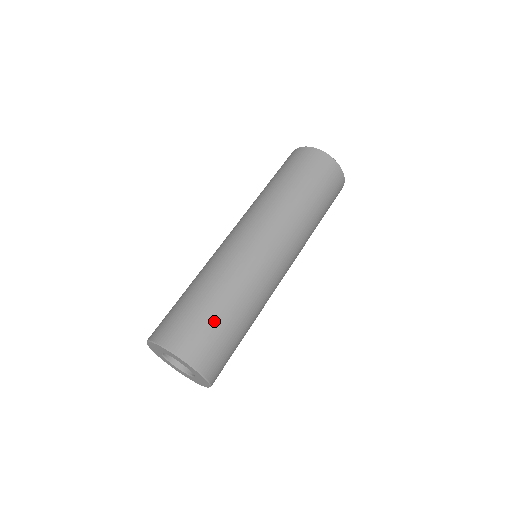
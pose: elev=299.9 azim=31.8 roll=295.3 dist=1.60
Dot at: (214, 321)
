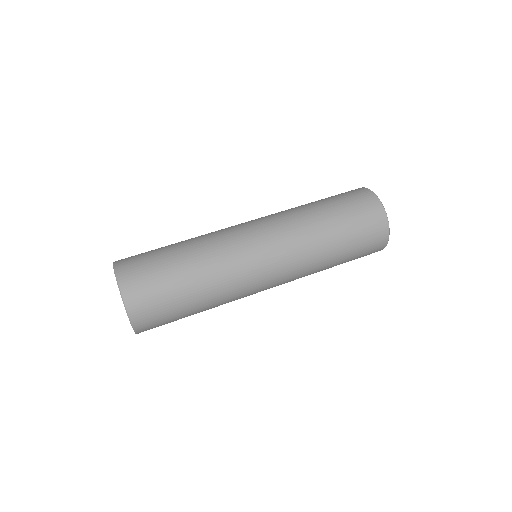
Dot at: (162, 259)
